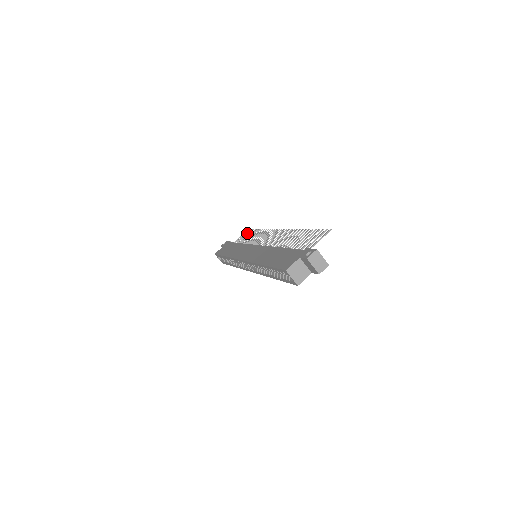
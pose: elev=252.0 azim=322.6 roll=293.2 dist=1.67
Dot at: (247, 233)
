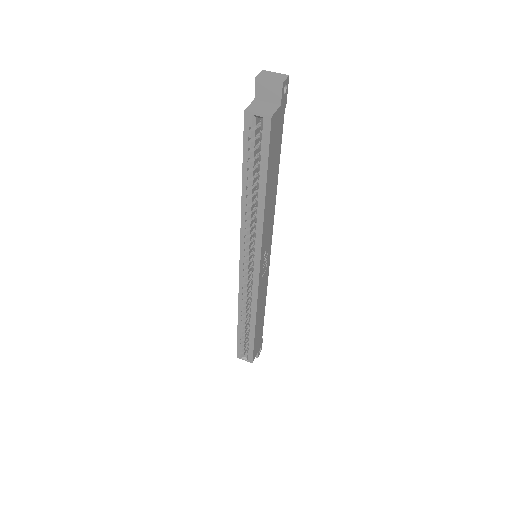
Dot at: occluded
